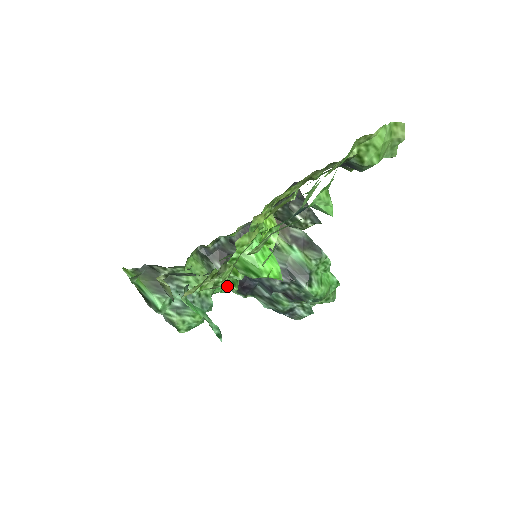
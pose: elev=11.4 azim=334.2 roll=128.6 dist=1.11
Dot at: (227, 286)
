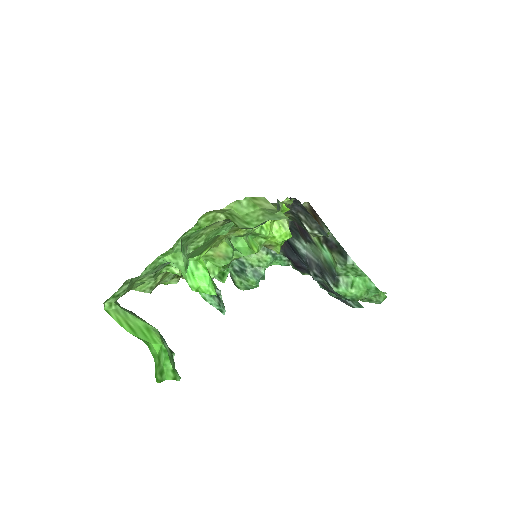
Dot at: (216, 278)
